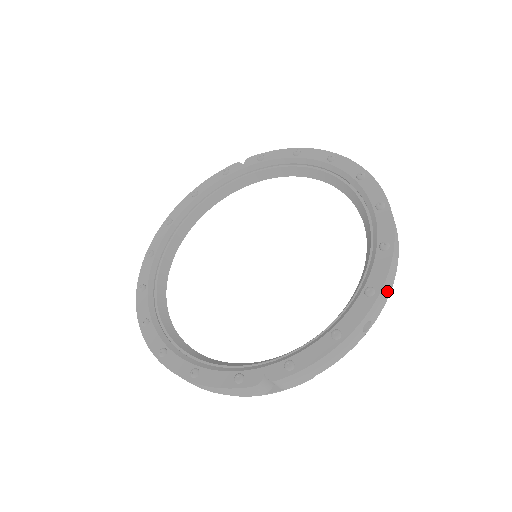
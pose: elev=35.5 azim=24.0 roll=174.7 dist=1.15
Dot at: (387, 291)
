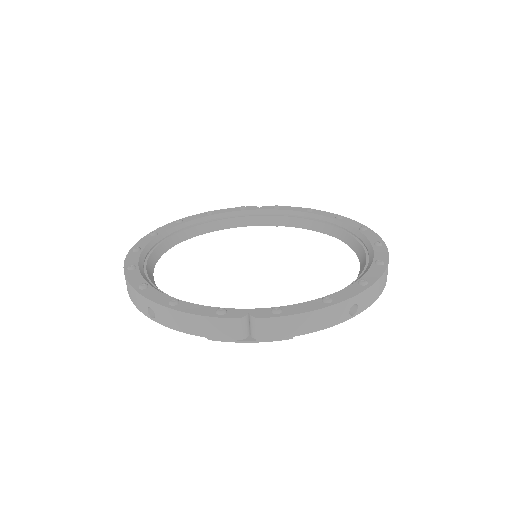
Dot at: (375, 294)
